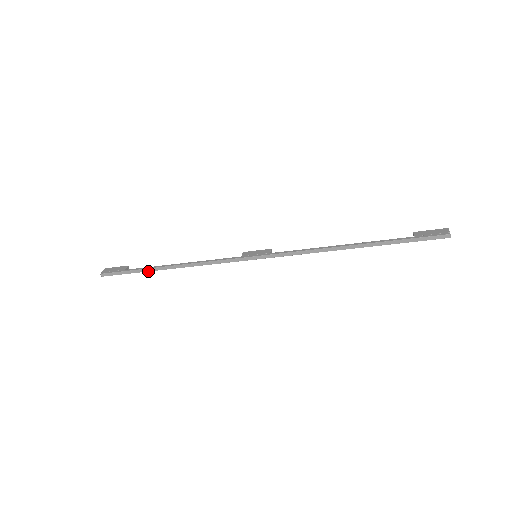
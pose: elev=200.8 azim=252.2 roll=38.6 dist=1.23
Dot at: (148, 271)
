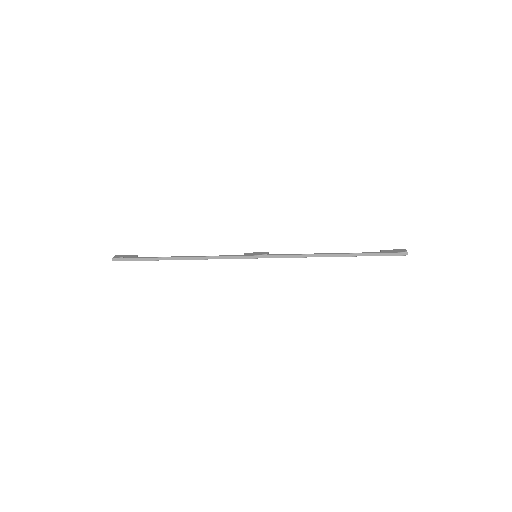
Dot at: (158, 260)
